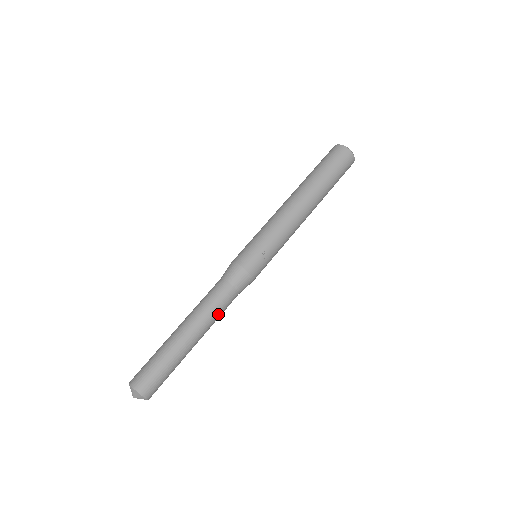
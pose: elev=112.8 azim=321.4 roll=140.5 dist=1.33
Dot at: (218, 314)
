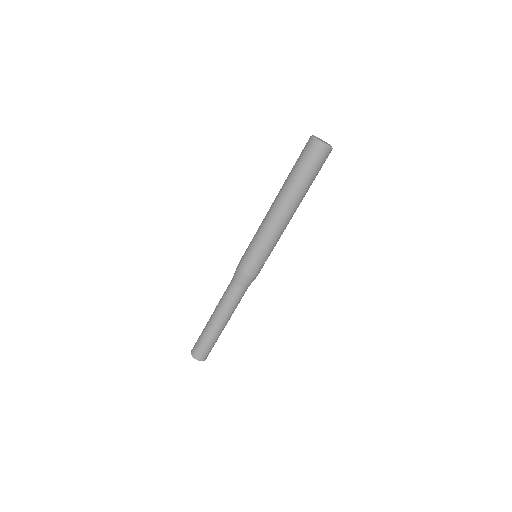
Dot at: occluded
